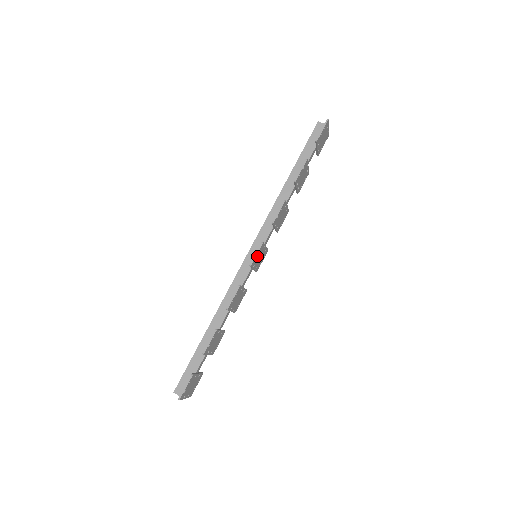
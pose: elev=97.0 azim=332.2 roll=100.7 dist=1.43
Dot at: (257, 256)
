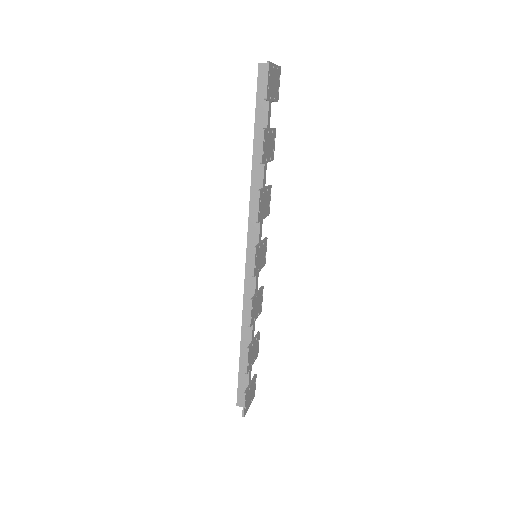
Dot at: (256, 262)
